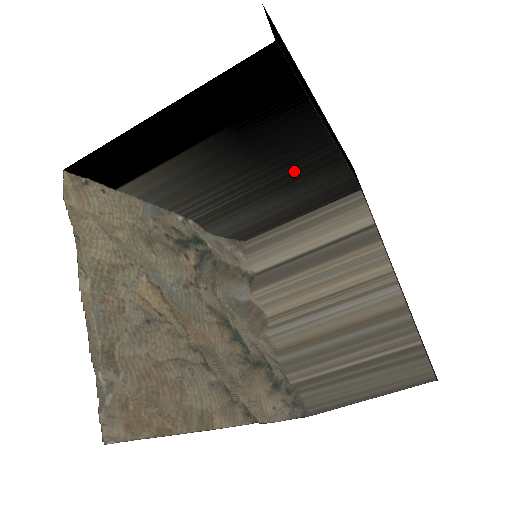
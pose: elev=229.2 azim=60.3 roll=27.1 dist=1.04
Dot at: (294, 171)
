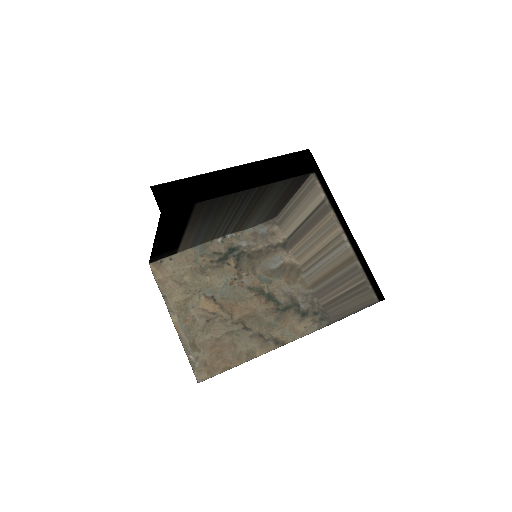
Dot at: (250, 202)
